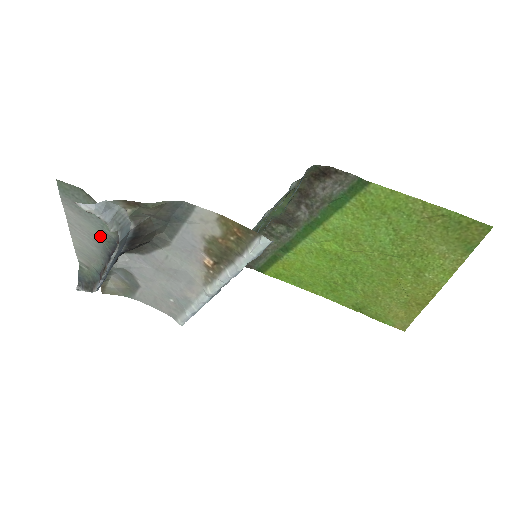
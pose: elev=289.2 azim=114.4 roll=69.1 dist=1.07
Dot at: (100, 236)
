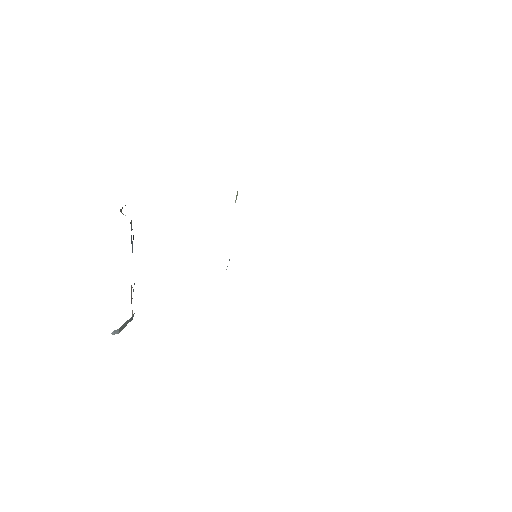
Dot at: occluded
